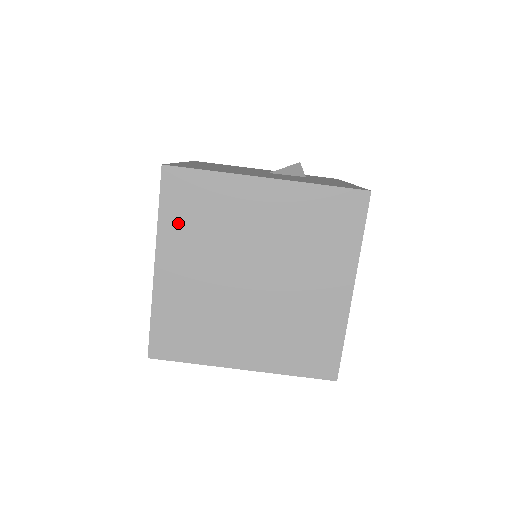
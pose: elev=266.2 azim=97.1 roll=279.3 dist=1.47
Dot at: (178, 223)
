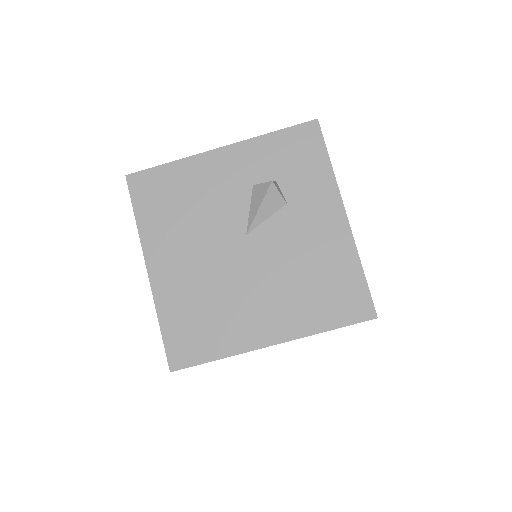
Dot at: occluded
